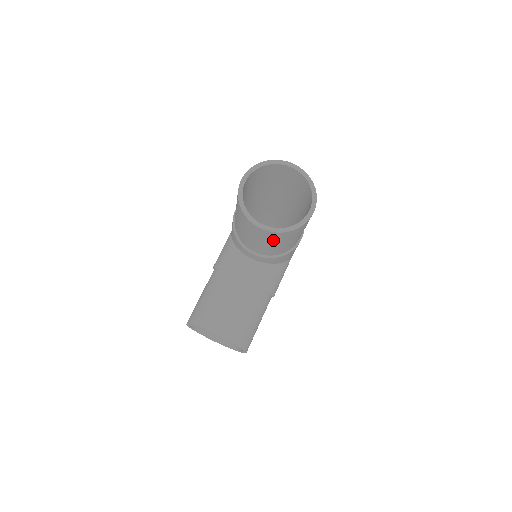
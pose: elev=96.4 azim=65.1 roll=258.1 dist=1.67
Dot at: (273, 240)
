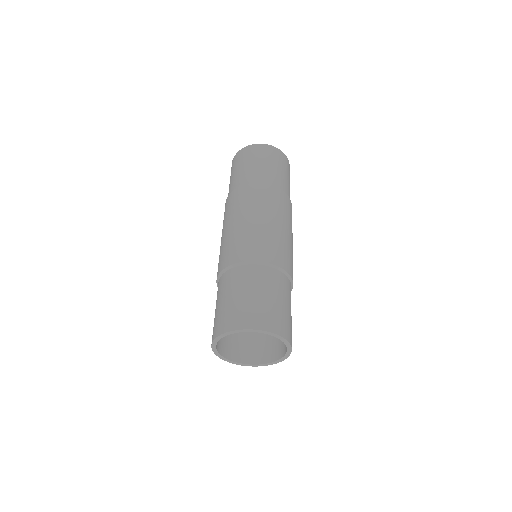
Dot at: (264, 346)
